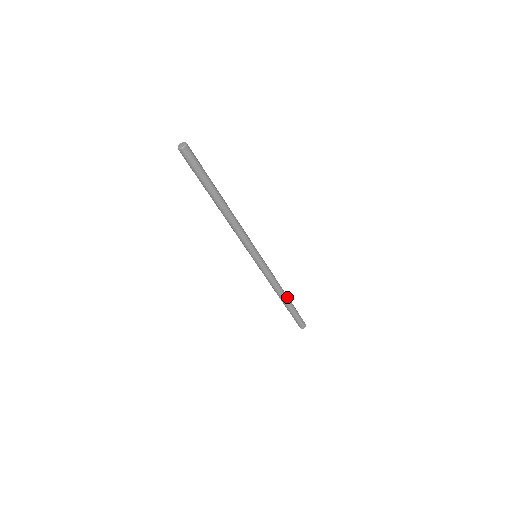
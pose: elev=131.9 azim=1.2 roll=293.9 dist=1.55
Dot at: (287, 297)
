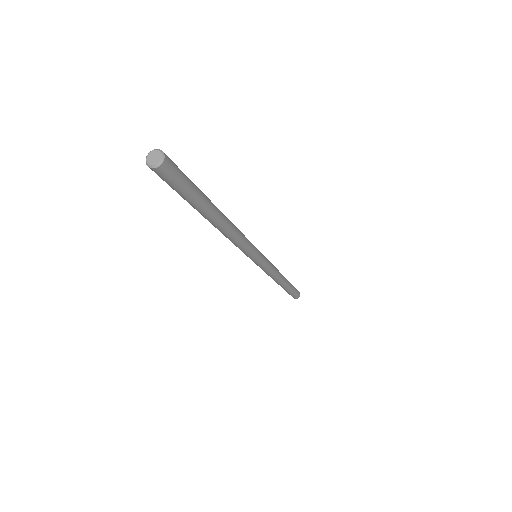
Dot at: (285, 279)
